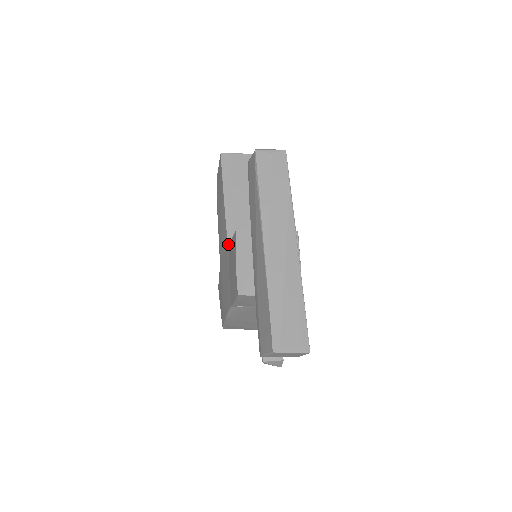
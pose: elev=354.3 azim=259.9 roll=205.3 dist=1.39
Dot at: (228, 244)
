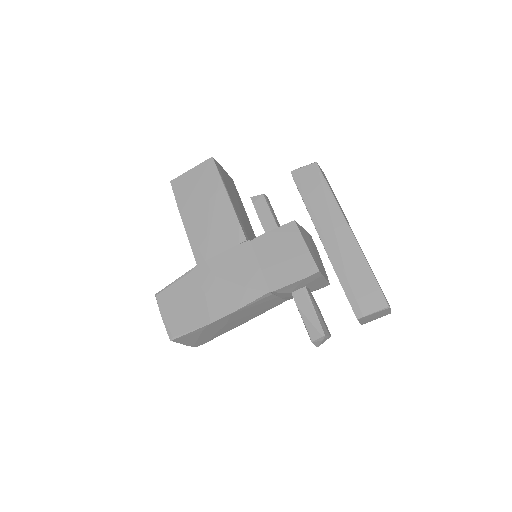
Dot at: (246, 238)
